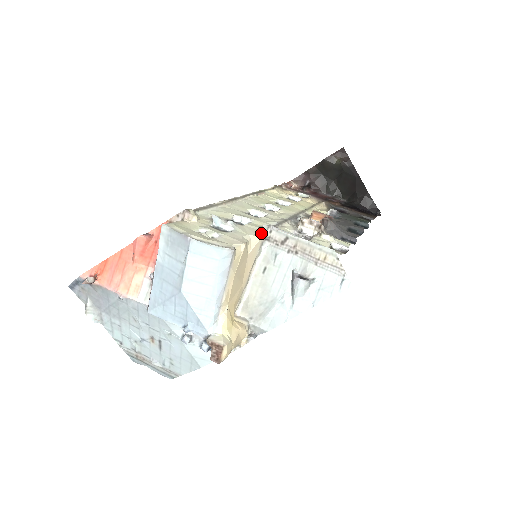
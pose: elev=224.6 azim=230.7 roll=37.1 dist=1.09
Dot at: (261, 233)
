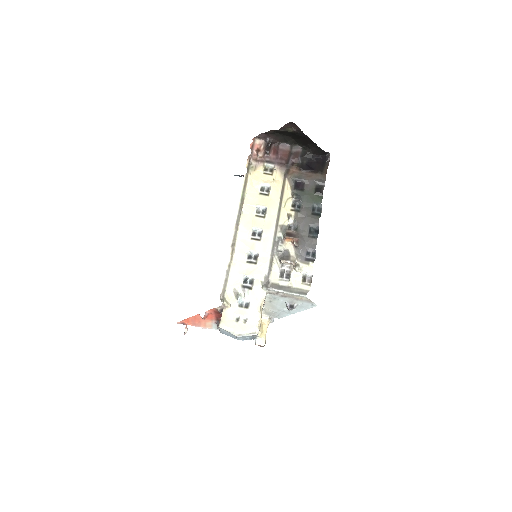
Dot at: (264, 293)
